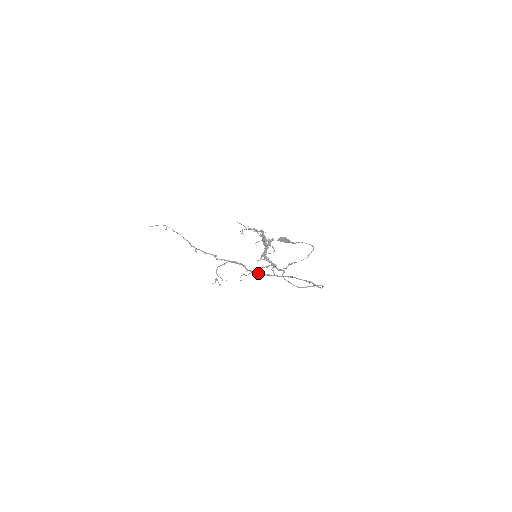
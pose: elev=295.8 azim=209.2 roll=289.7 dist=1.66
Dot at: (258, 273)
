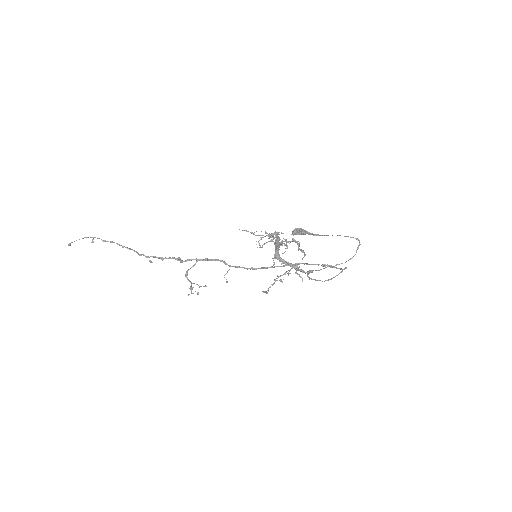
Dot at: (249, 268)
